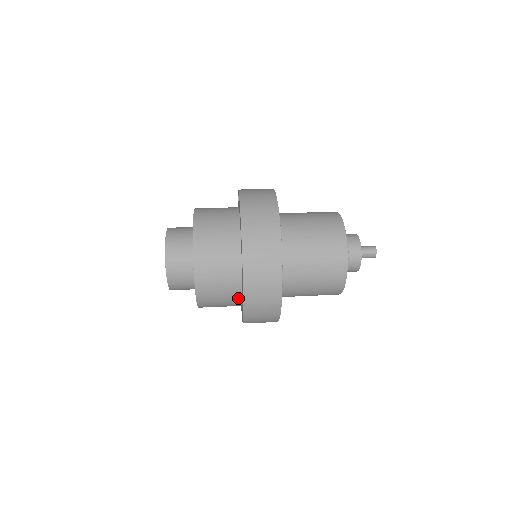
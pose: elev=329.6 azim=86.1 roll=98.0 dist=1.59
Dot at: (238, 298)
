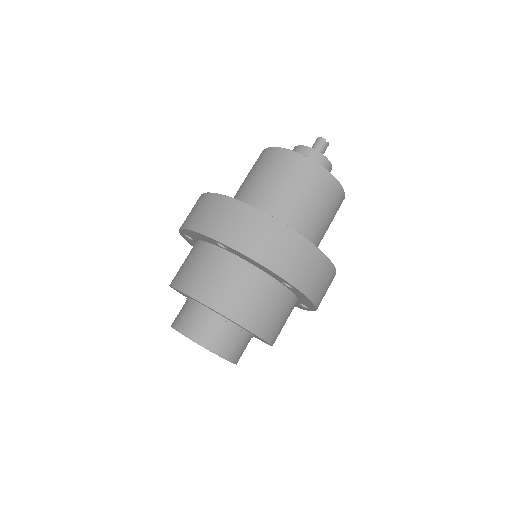
Dot at: (287, 295)
